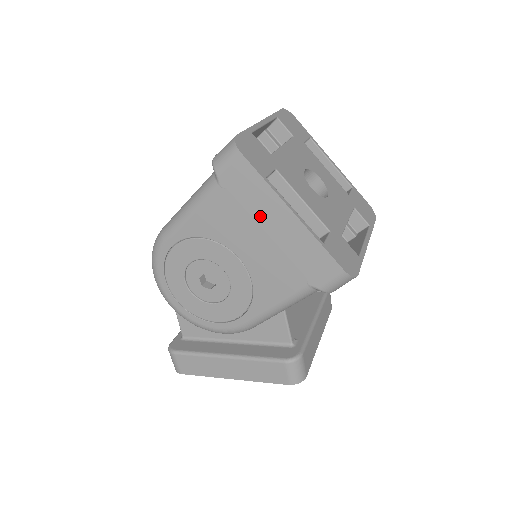
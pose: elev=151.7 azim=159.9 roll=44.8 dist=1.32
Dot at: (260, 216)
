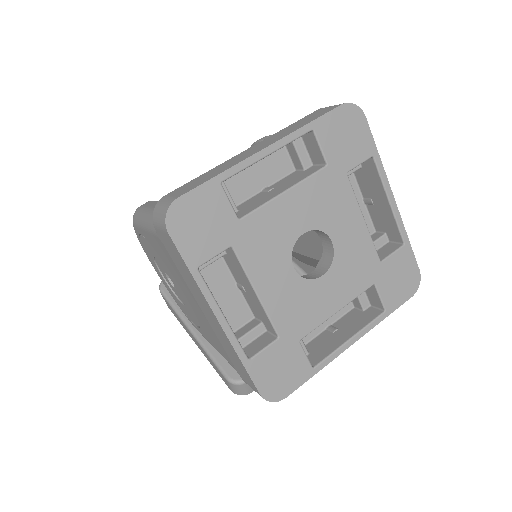
Dot at: (193, 291)
